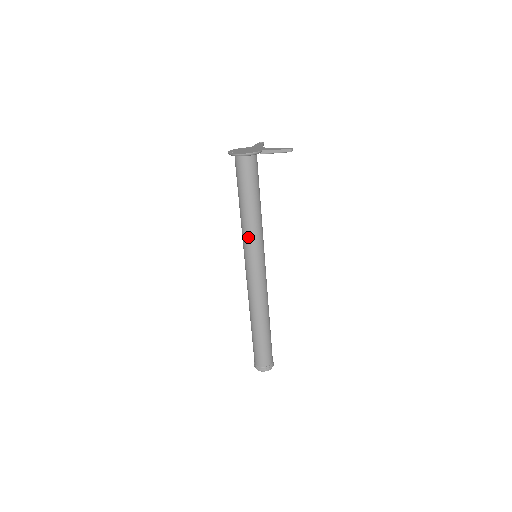
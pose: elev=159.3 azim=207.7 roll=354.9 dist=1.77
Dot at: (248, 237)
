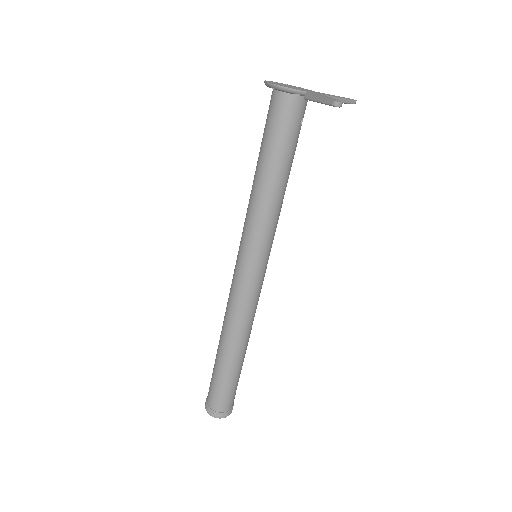
Dot at: (246, 219)
